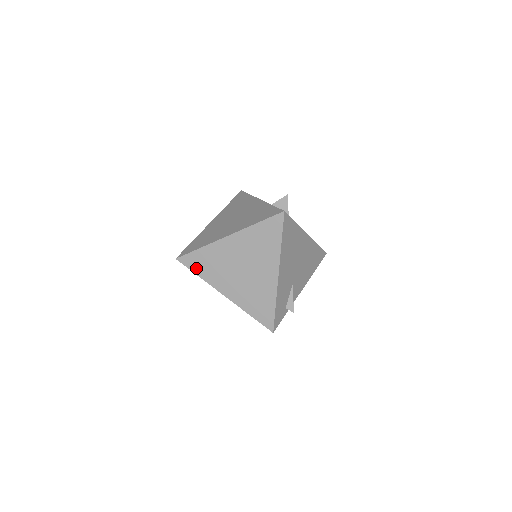
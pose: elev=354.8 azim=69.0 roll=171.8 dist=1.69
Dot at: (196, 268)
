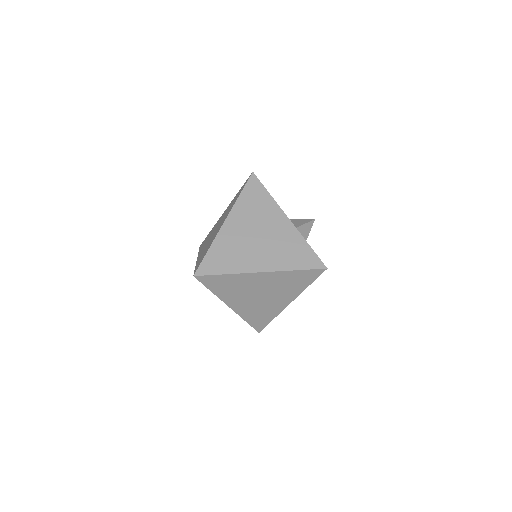
Dot at: (212, 286)
